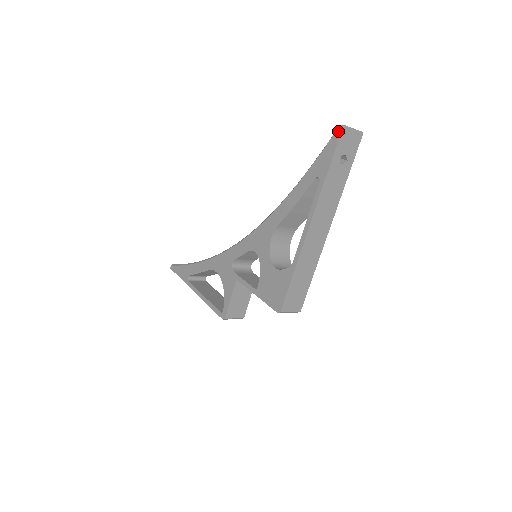
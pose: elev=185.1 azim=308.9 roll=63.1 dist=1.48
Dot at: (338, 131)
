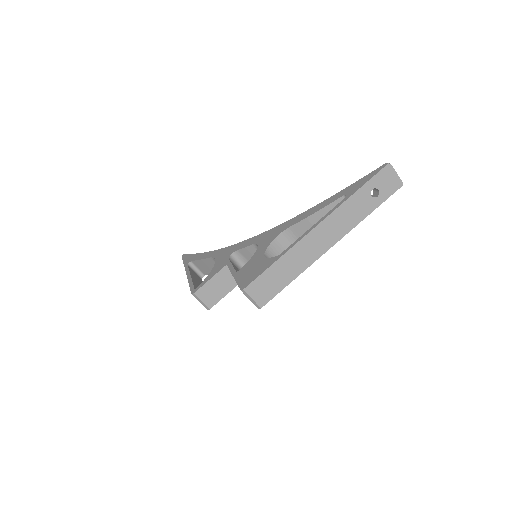
Dot at: (383, 166)
